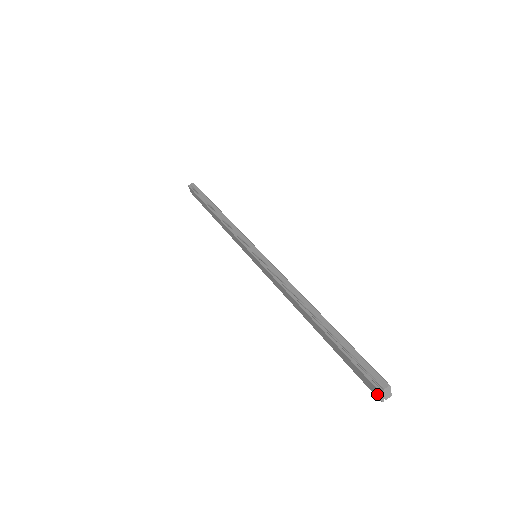
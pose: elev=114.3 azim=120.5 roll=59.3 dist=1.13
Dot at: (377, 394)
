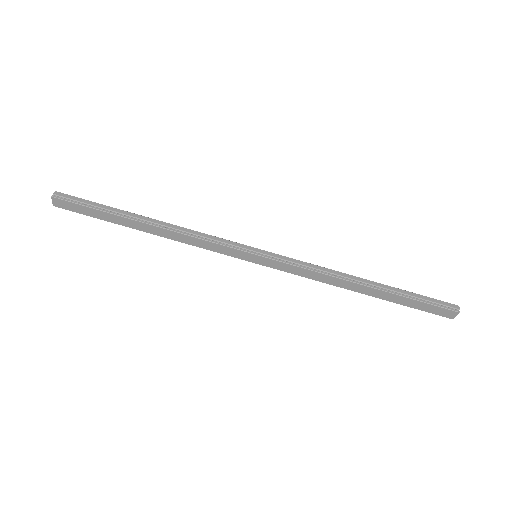
Dot at: (452, 316)
